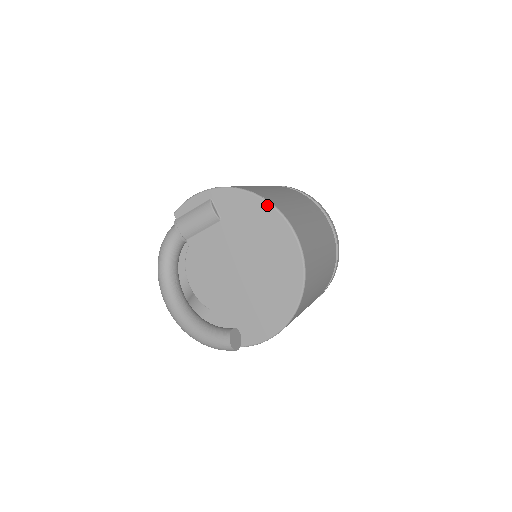
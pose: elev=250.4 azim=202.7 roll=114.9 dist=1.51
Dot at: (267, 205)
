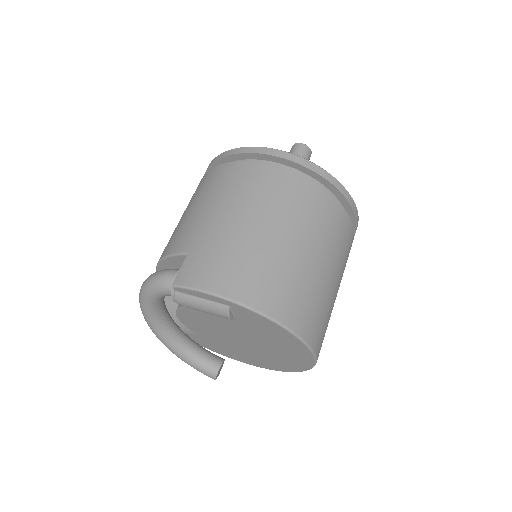
Dot at: (298, 341)
